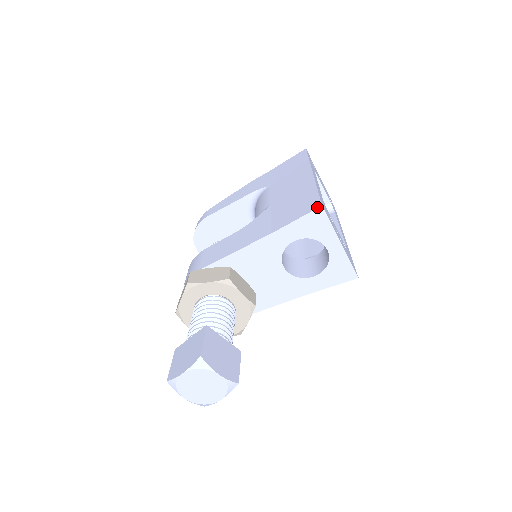
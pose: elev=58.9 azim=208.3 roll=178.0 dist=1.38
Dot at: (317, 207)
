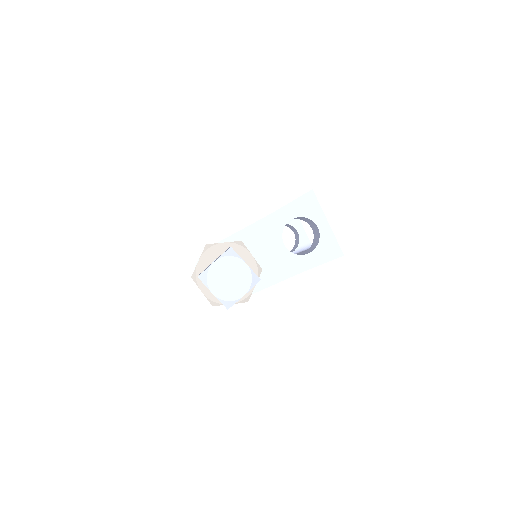
Dot at: (309, 191)
